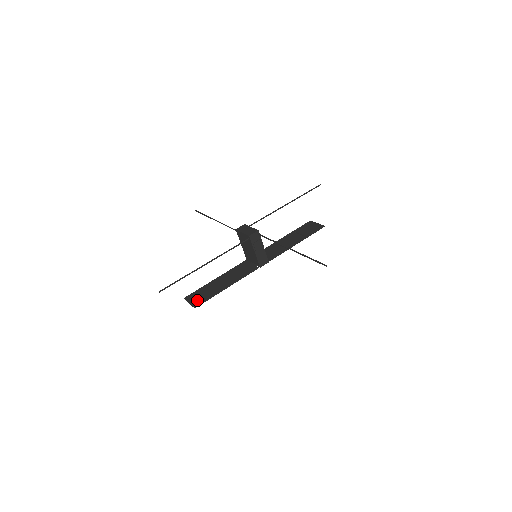
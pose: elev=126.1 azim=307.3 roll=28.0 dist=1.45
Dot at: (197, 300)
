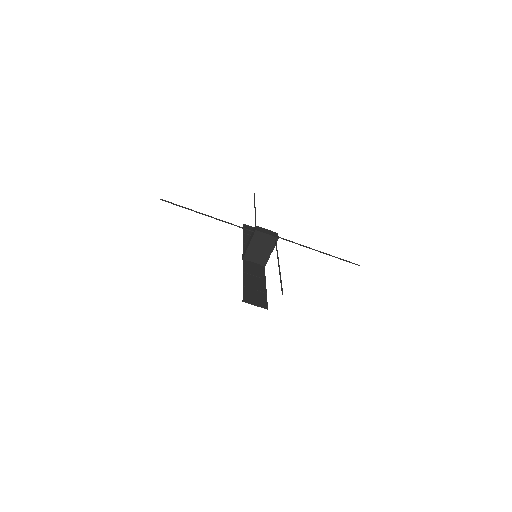
Dot at: (259, 301)
